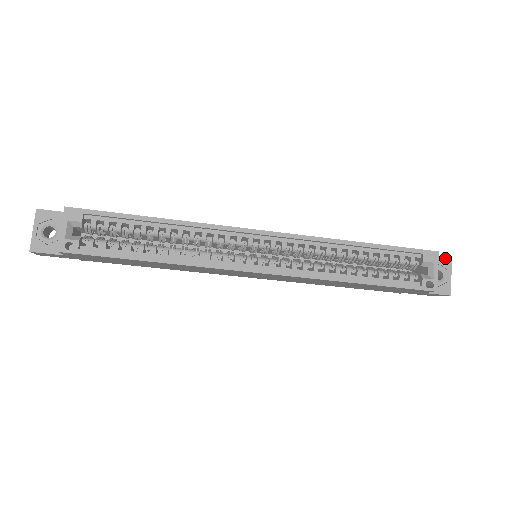
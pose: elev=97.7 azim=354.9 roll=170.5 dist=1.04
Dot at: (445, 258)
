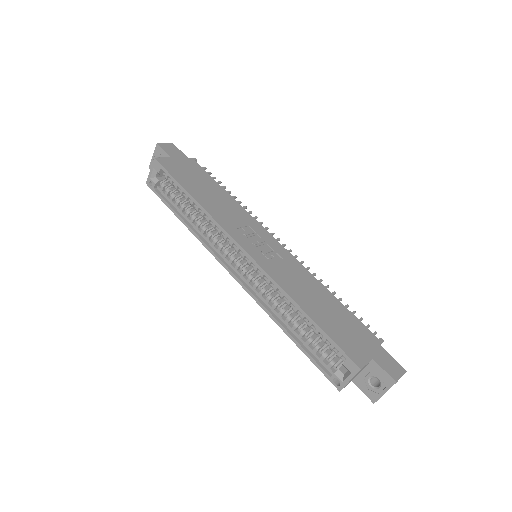
Dot at: (390, 377)
